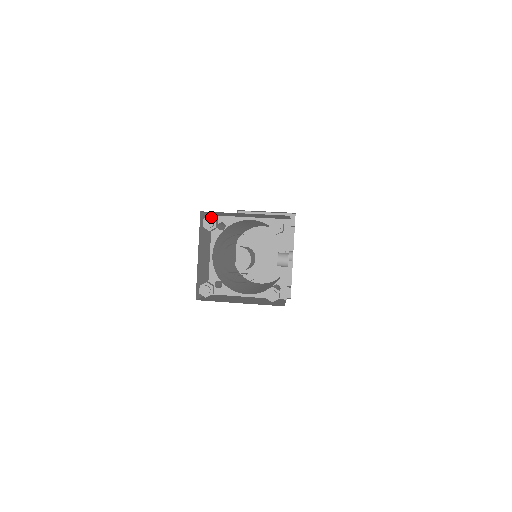
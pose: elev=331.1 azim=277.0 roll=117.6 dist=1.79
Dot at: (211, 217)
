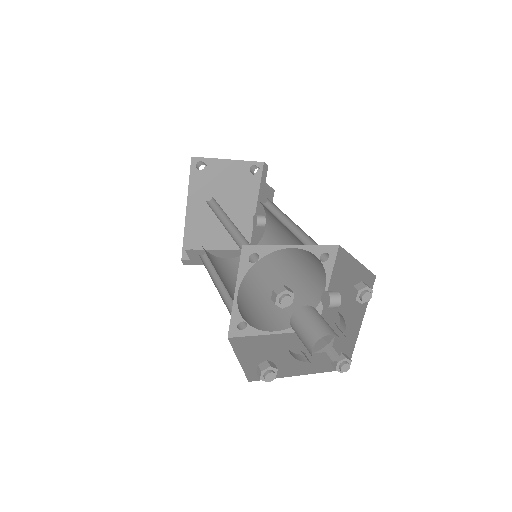
Dot at: (288, 291)
